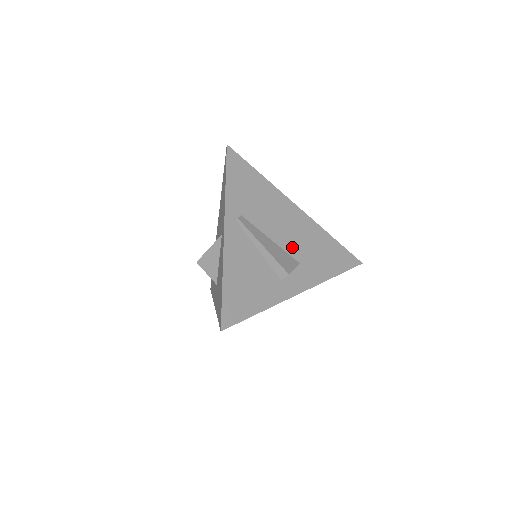
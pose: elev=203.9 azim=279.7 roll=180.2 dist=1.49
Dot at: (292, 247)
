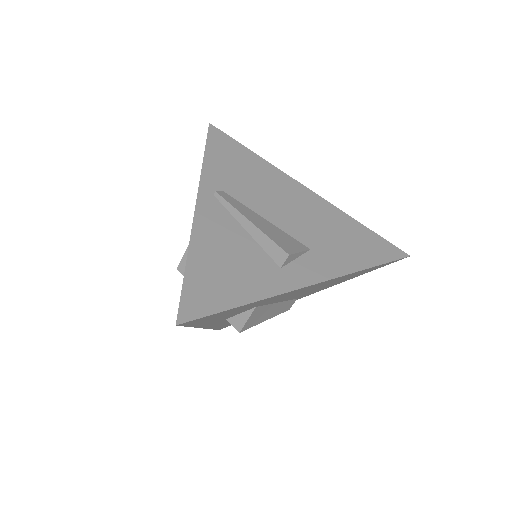
Dot at: (298, 230)
